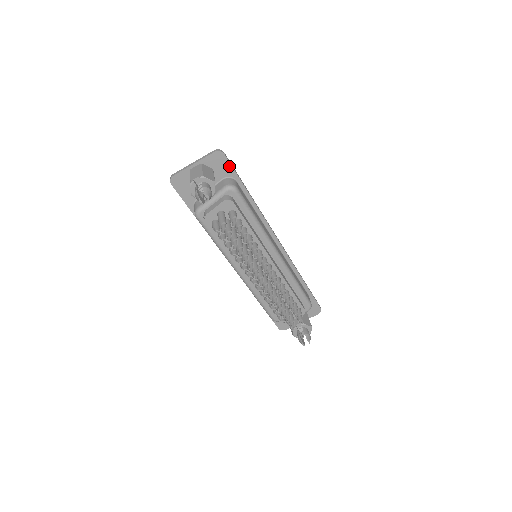
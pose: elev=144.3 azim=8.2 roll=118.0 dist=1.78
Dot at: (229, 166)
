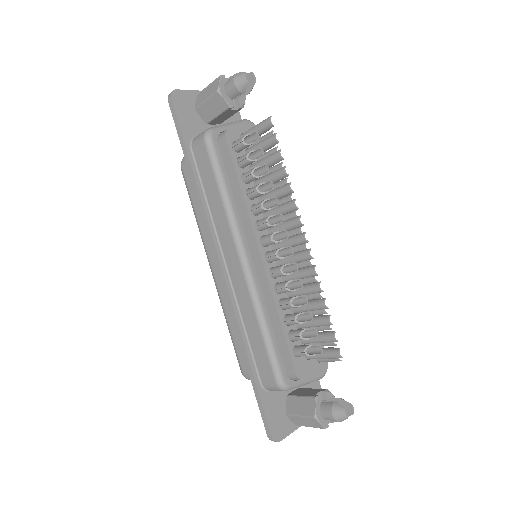
Dot at: (238, 117)
